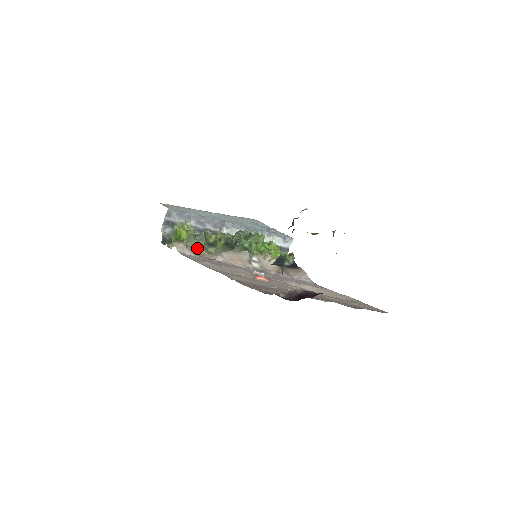
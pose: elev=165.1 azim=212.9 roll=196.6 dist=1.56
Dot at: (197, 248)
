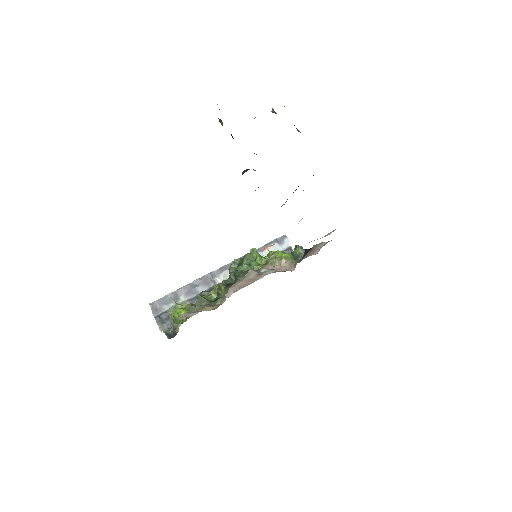
Dot at: (202, 309)
